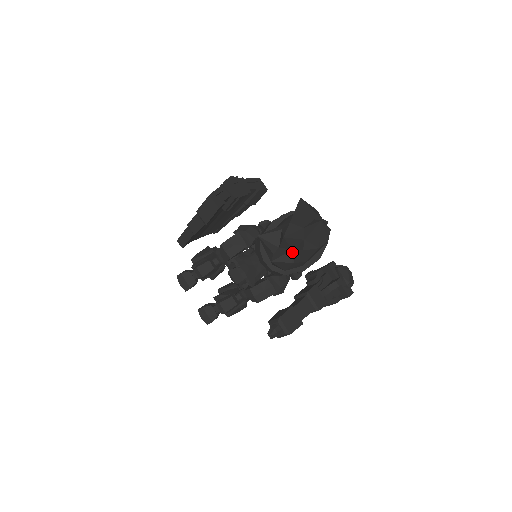
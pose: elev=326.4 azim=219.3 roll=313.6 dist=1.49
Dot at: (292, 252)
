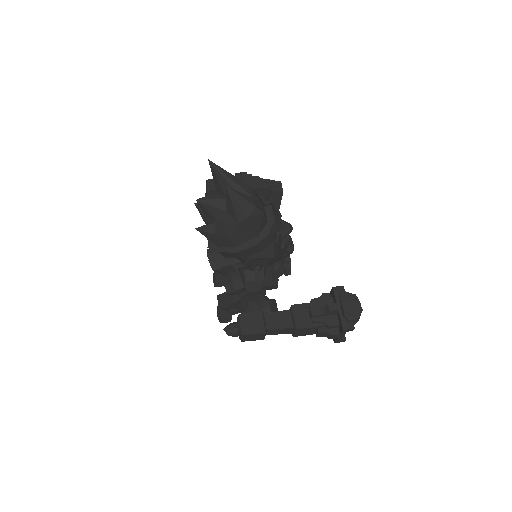
Dot at: occluded
